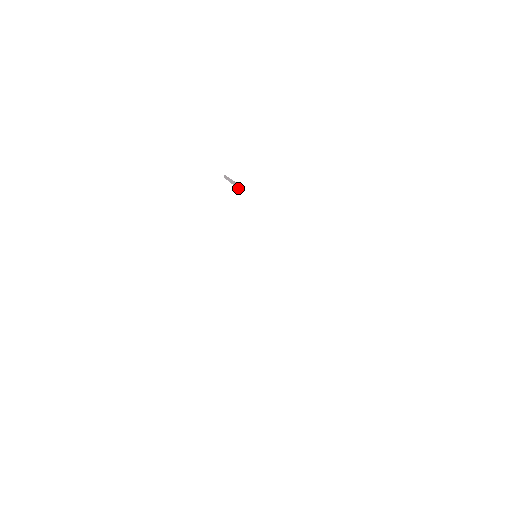
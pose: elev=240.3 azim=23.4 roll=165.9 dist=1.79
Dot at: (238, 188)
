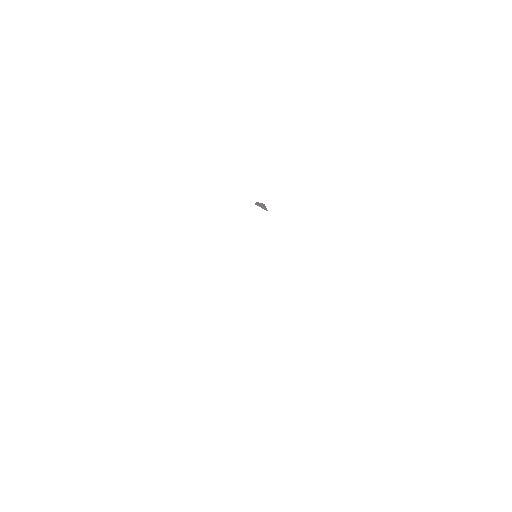
Dot at: (265, 209)
